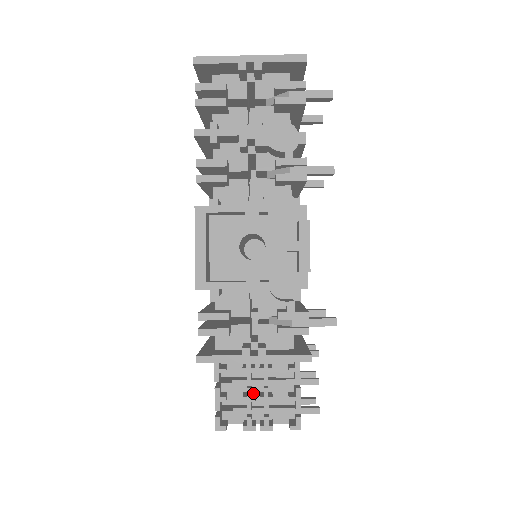
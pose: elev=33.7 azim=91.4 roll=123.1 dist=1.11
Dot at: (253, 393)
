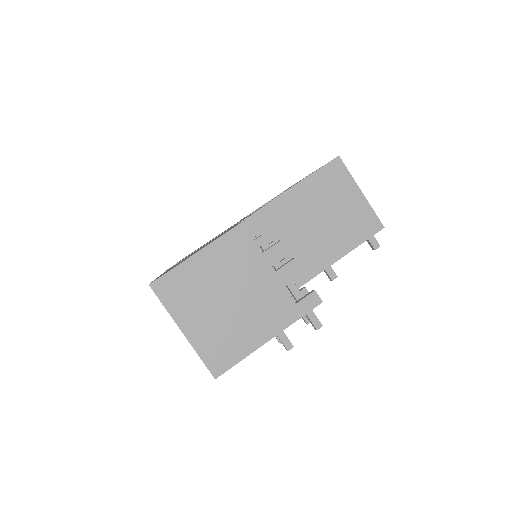
Dot at: occluded
